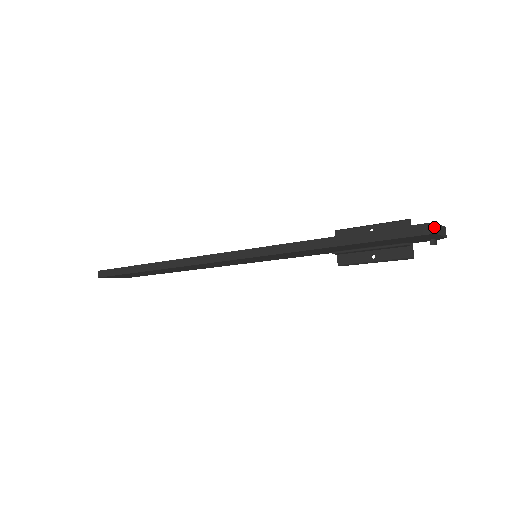
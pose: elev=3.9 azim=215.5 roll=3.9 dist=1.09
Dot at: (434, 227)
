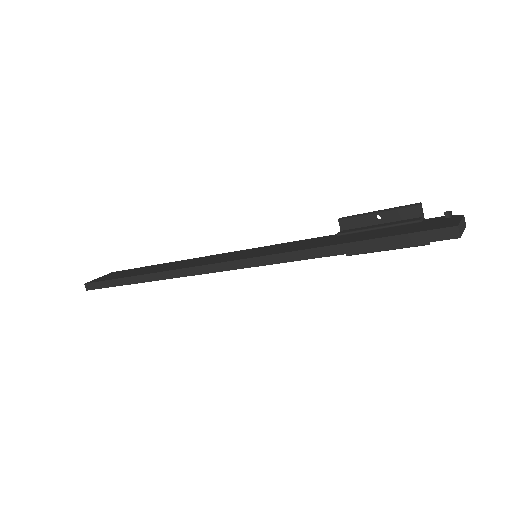
Dot at: (458, 231)
